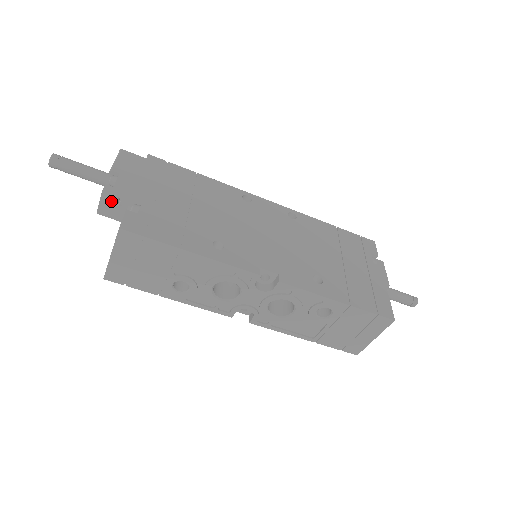
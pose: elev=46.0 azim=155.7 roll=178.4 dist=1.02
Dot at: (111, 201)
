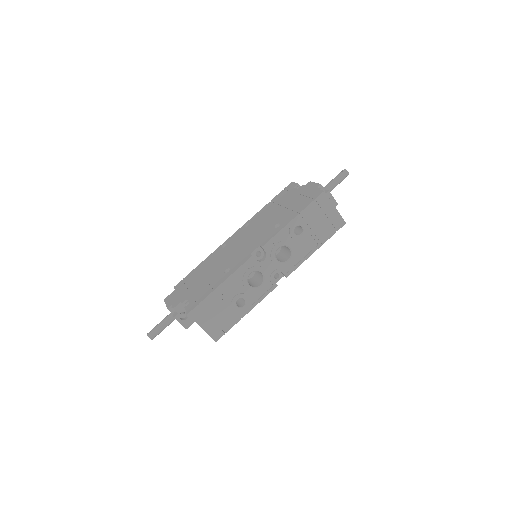
Dot at: (182, 317)
